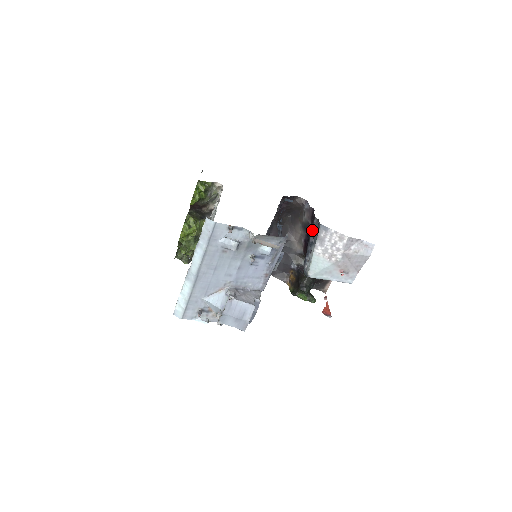
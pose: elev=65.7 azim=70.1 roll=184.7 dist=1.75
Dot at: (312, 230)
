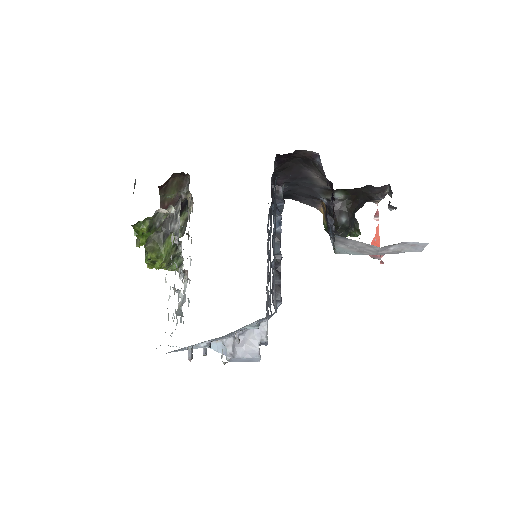
Dot at: (327, 220)
